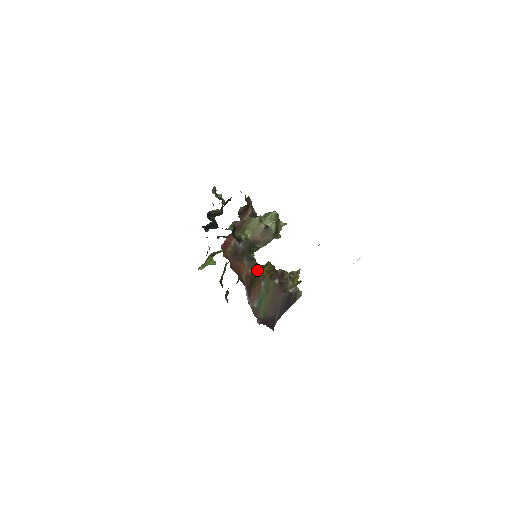
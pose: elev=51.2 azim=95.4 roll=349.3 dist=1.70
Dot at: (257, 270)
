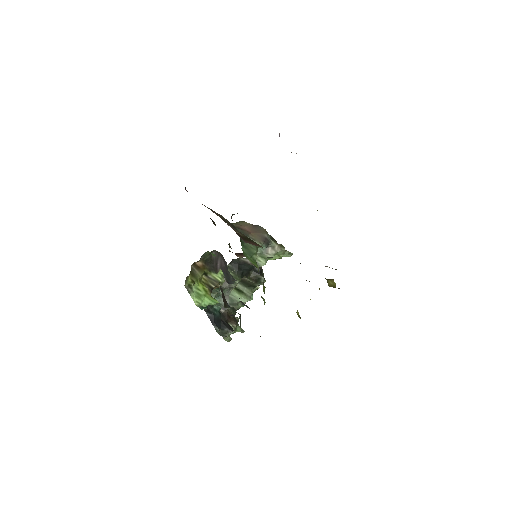
Dot at: (252, 240)
